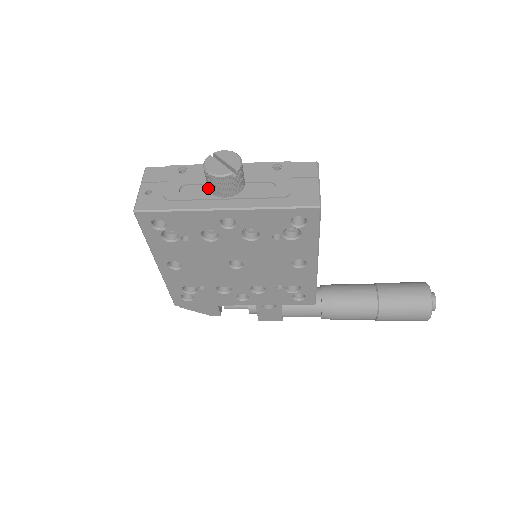
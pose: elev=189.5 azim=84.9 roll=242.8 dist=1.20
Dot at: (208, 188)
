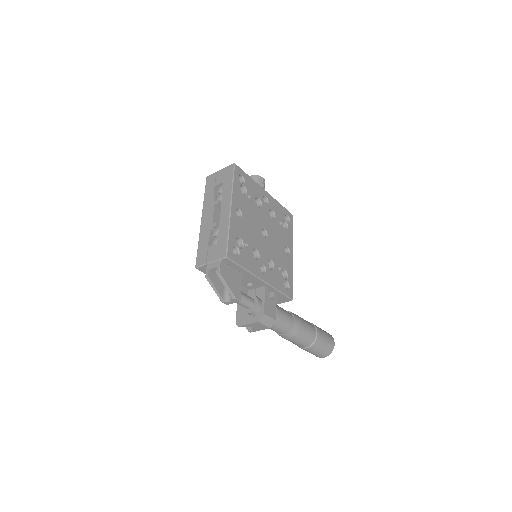
Dot at: occluded
